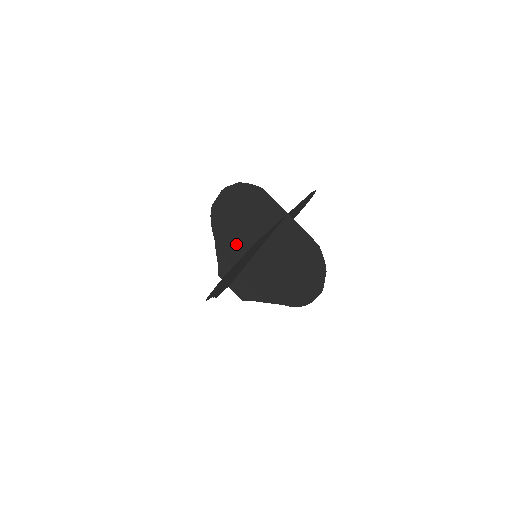
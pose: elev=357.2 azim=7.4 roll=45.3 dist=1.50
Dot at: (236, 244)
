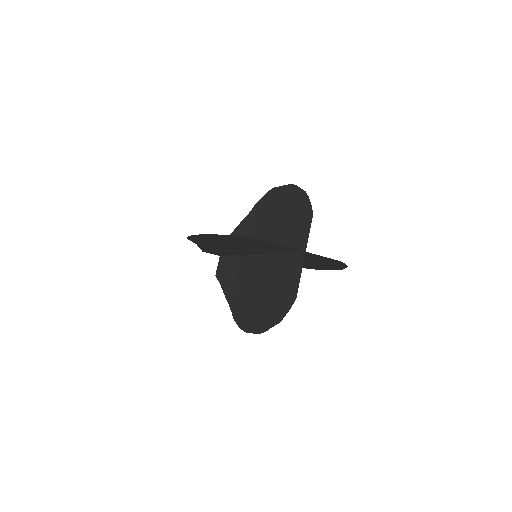
Dot at: (256, 232)
